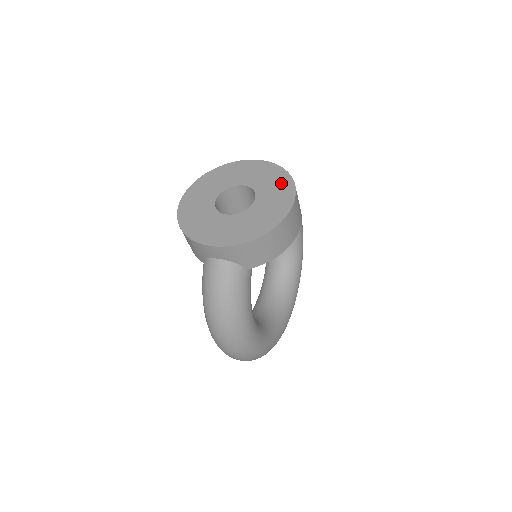
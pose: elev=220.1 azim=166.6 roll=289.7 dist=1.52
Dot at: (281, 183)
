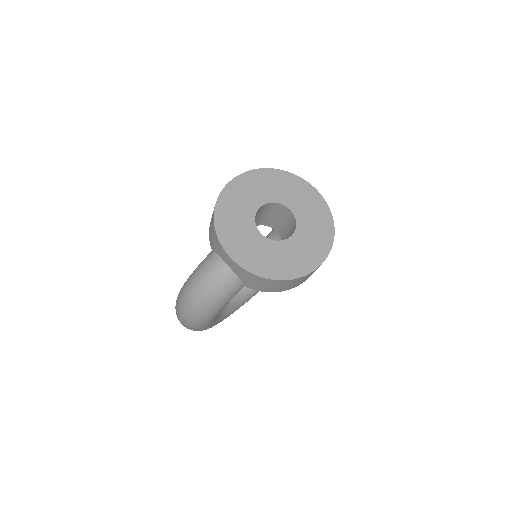
Dot at: (322, 236)
